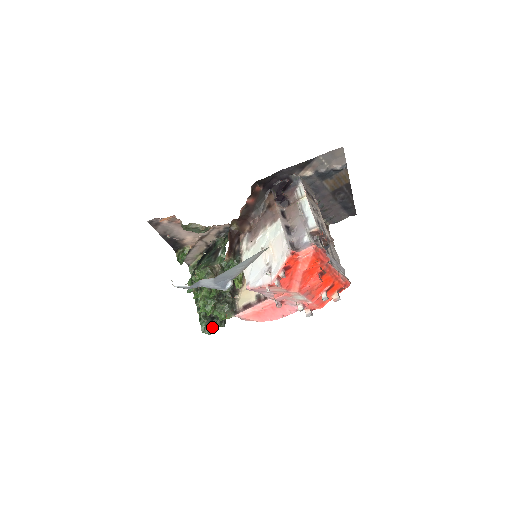
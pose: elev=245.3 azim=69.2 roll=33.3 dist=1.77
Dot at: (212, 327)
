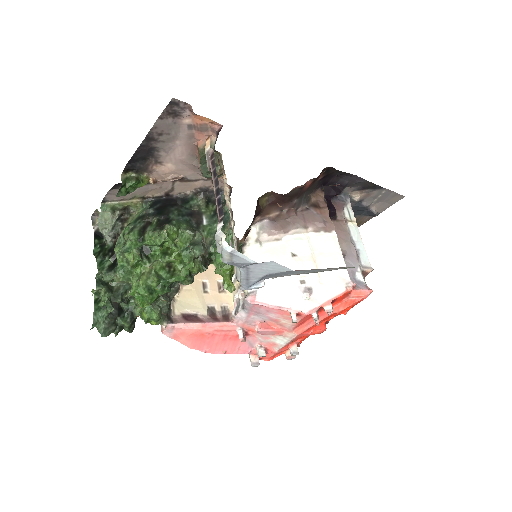
Dot at: (114, 325)
